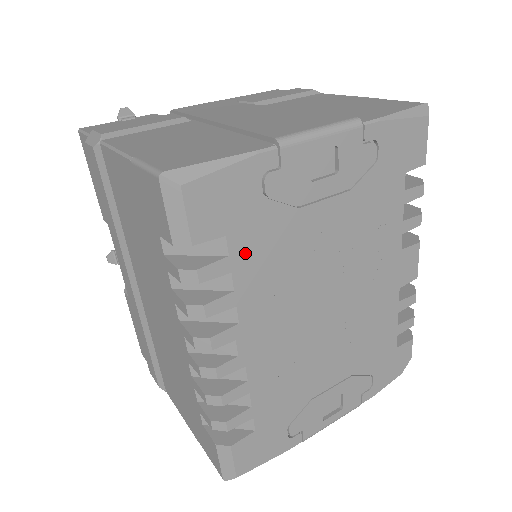
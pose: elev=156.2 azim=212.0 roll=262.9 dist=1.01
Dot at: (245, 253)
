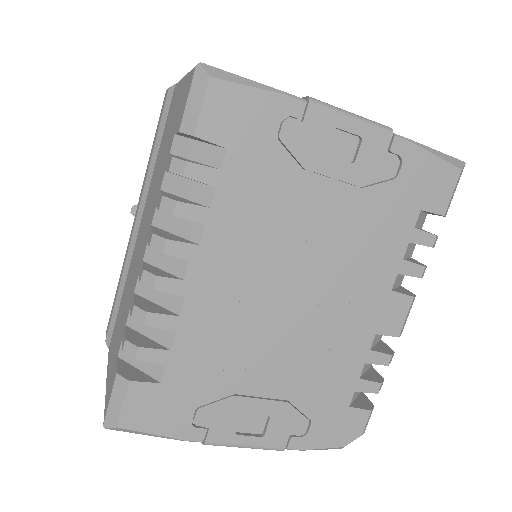
Dot at: (237, 178)
